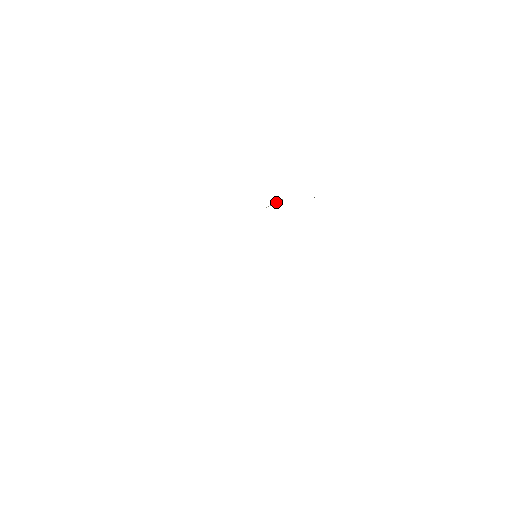
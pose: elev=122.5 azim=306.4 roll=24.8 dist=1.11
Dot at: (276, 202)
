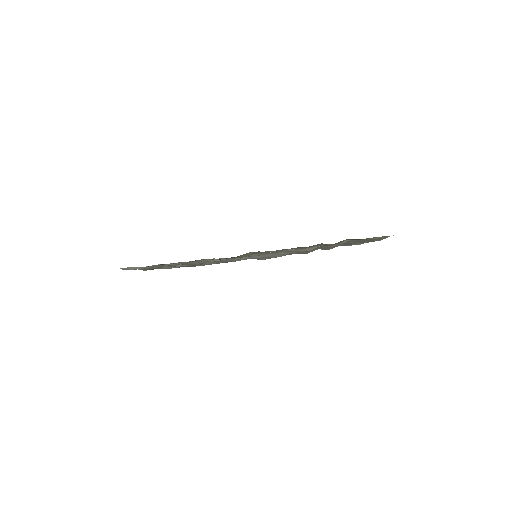
Dot at: occluded
